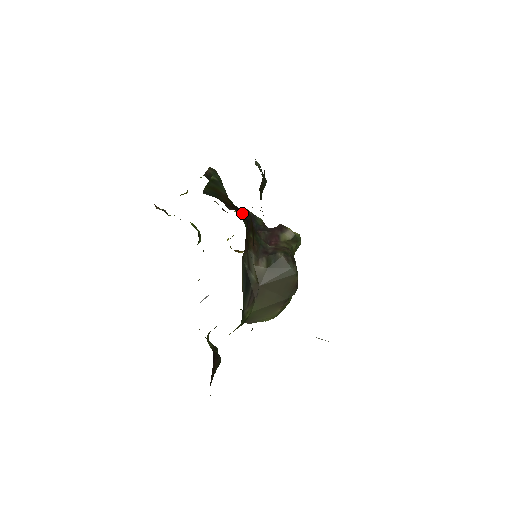
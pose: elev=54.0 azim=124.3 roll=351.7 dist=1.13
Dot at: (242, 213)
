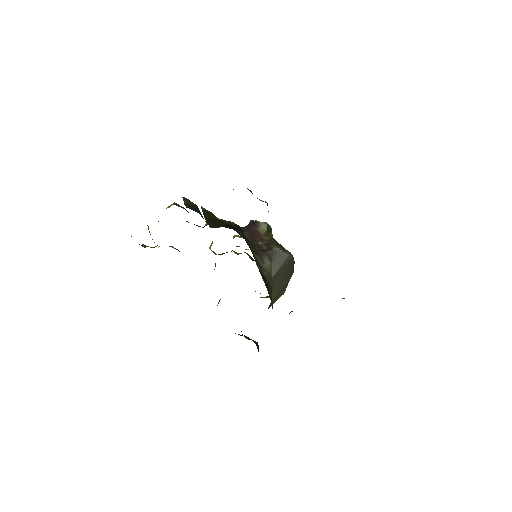
Dot at: (235, 228)
